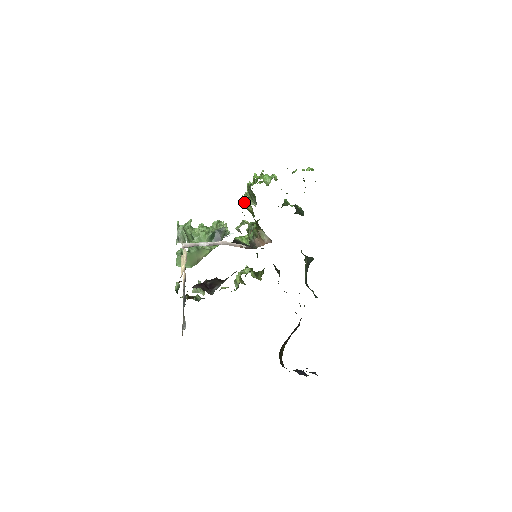
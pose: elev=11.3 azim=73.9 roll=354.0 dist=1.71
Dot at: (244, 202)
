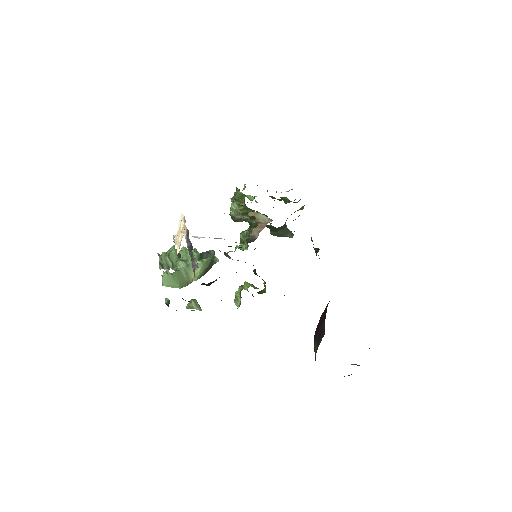
Dot at: (232, 211)
